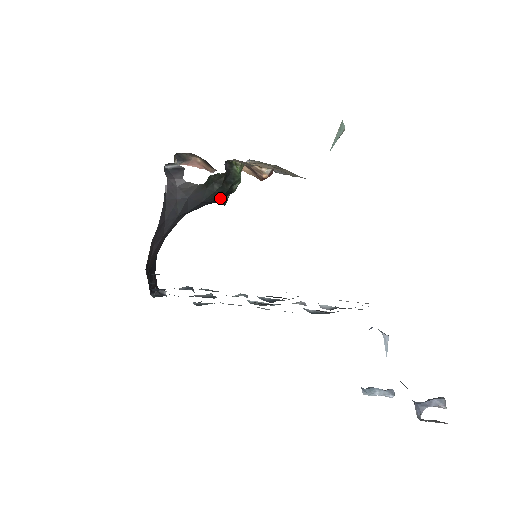
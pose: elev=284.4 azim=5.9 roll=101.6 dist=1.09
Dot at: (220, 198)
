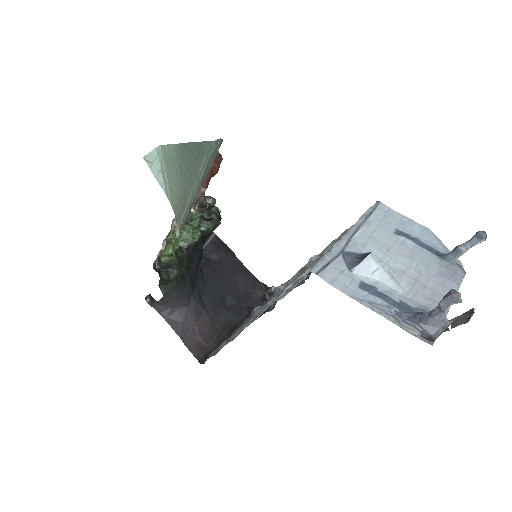
Dot at: (198, 251)
